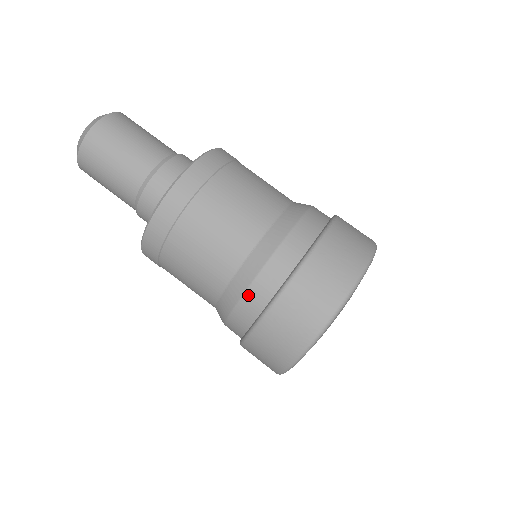
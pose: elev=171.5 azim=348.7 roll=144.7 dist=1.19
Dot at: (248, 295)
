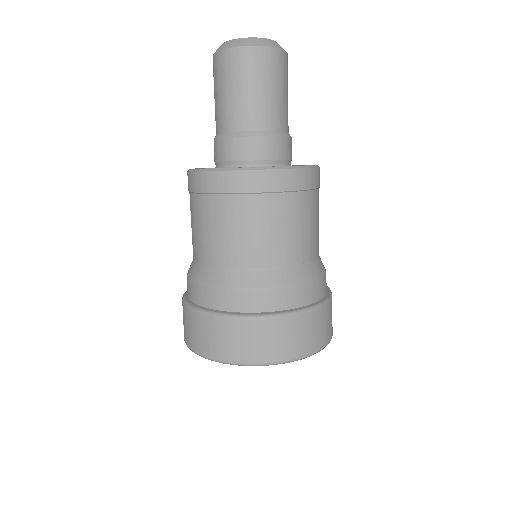
Dot at: (189, 283)
